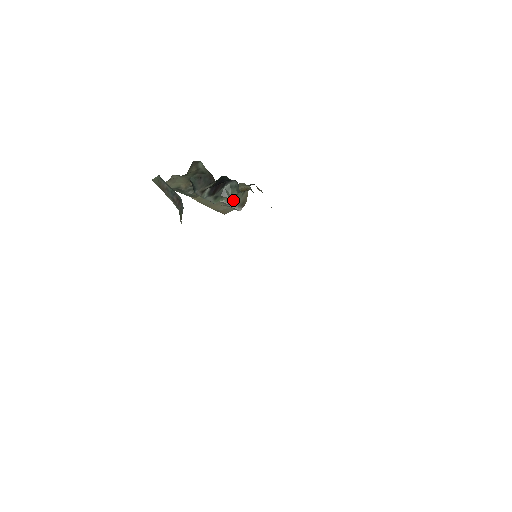
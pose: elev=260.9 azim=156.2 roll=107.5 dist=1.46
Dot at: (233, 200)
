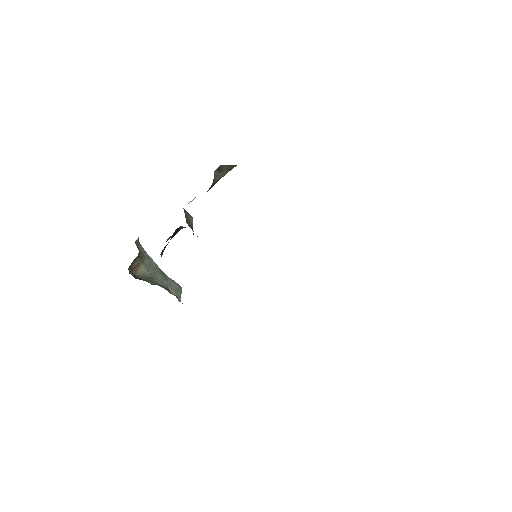
Dot at: (215, 181)
